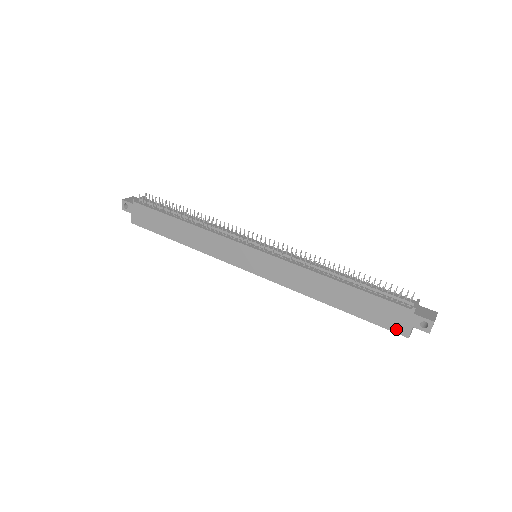
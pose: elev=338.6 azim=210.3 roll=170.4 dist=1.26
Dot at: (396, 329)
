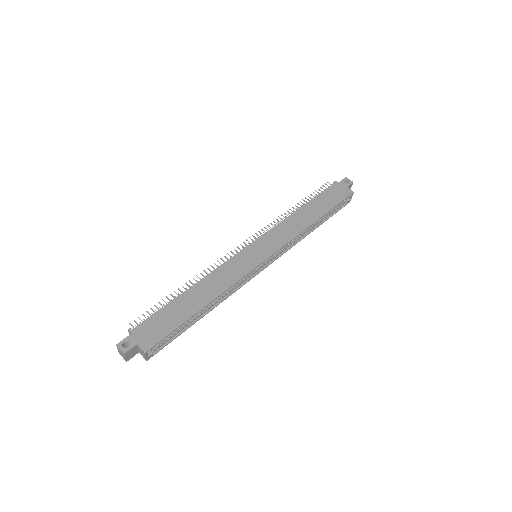
Dot at: (346, 195)
